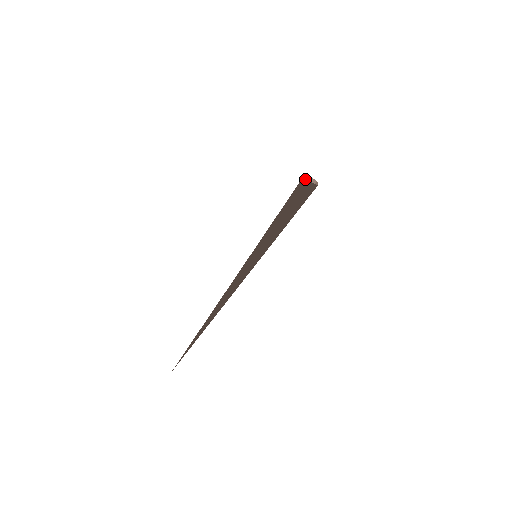
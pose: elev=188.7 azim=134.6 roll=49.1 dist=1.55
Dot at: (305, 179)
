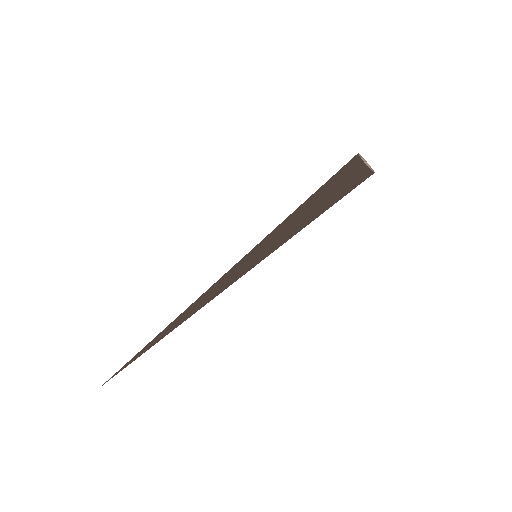
Dot at: (357, 157)
